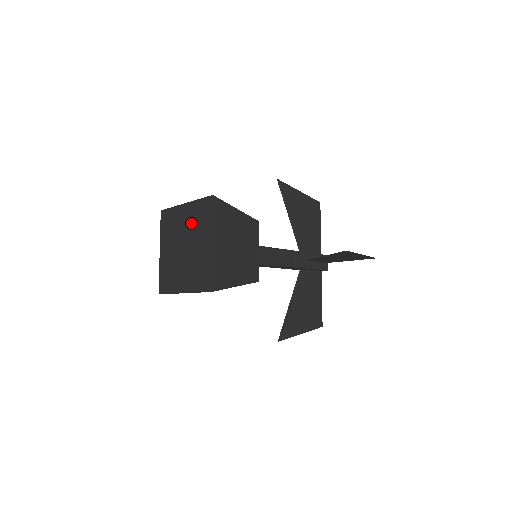
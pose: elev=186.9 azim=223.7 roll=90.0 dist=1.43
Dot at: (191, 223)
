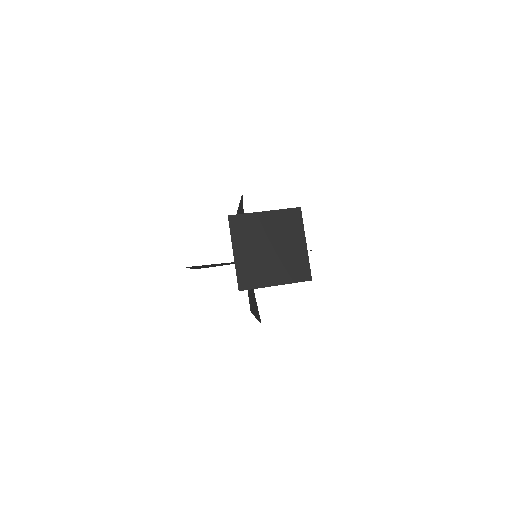
Dot at: (277, 228)
